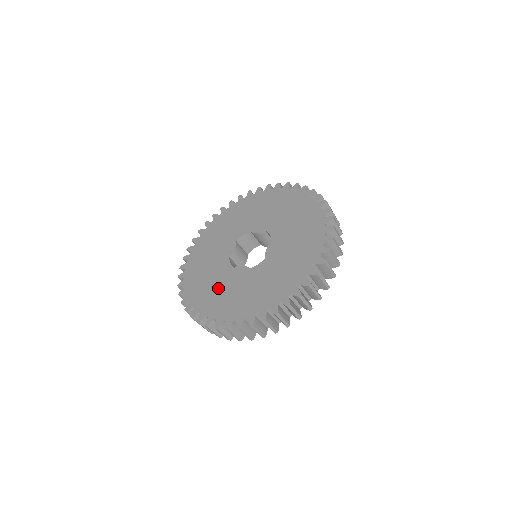
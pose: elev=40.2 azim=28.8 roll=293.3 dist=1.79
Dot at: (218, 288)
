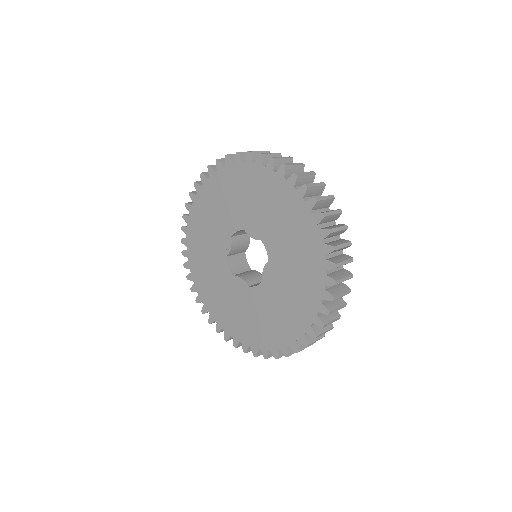
Dot at: (221, 294)
